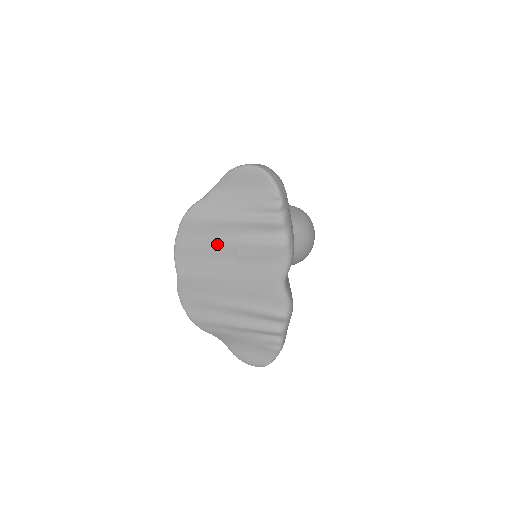
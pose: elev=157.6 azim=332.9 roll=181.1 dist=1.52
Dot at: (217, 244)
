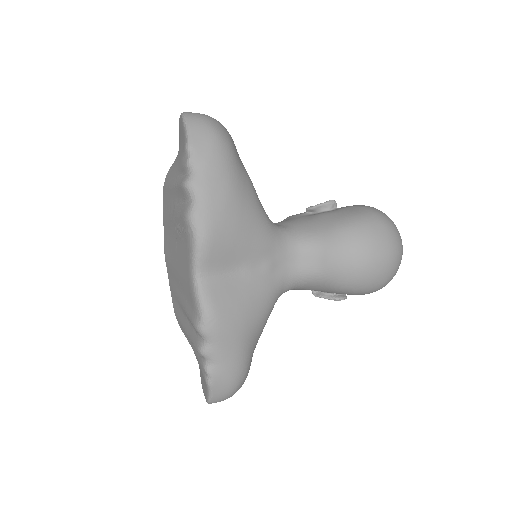
Dot at: (170, 218)
